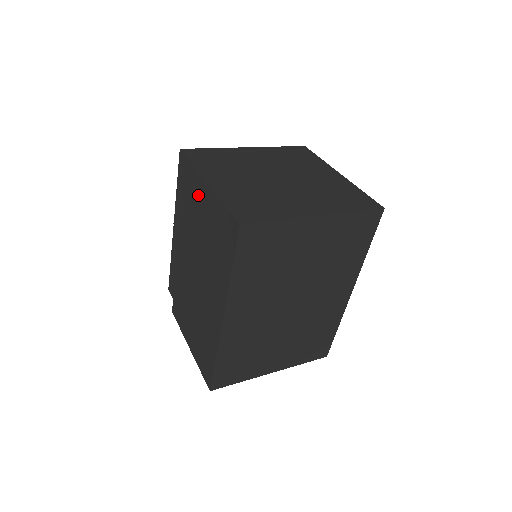
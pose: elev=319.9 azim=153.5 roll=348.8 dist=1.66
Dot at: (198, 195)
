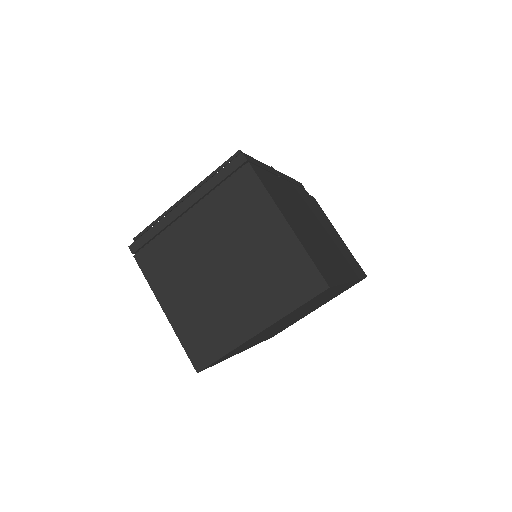
Dot at: occluded
